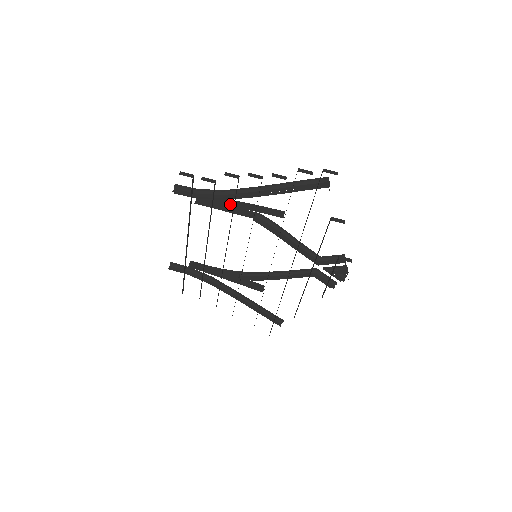
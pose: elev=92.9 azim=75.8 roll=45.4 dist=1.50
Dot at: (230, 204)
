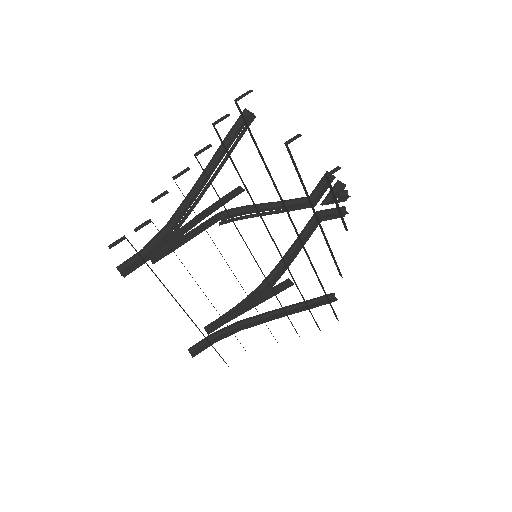
Dot at: (185, 230)
